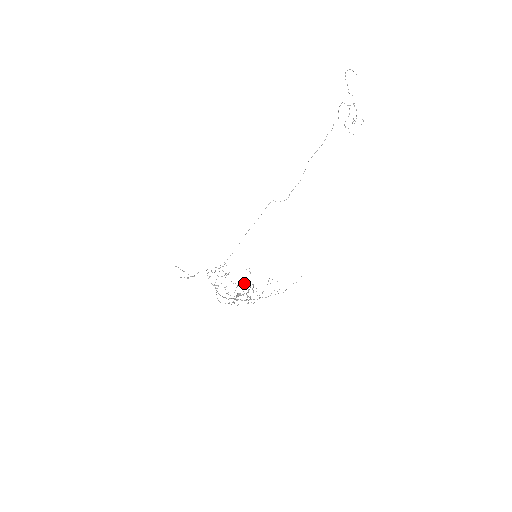
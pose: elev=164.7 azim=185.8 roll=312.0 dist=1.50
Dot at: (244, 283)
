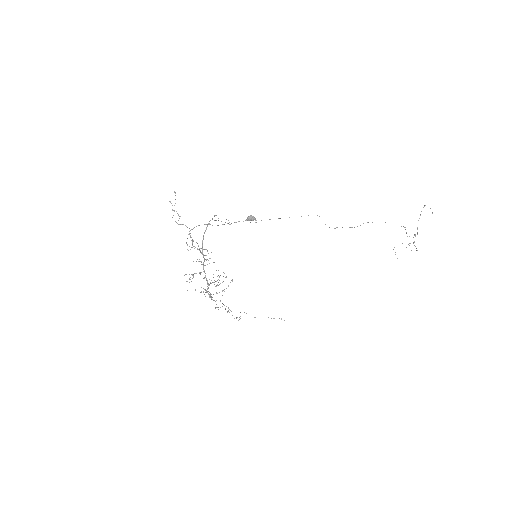
Dot at: occluded
